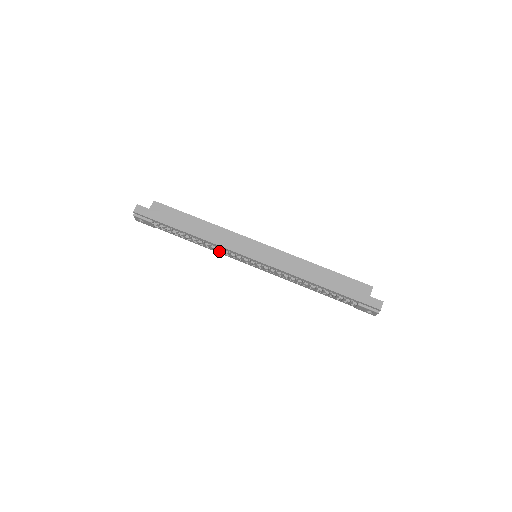
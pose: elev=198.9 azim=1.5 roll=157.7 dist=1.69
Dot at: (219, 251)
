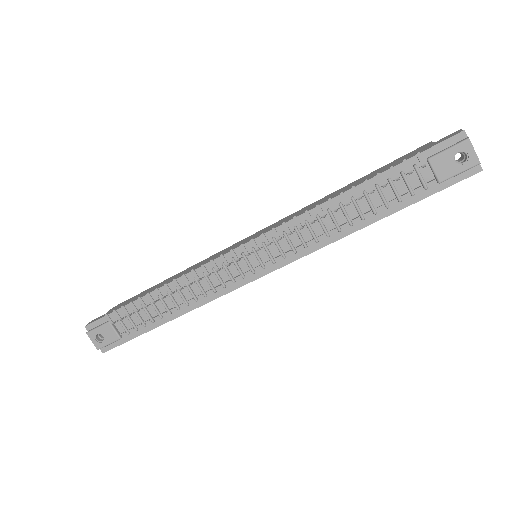
Dot at: (200, 279)
